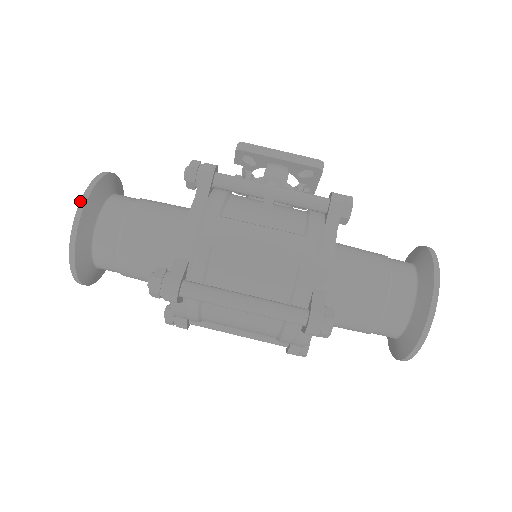
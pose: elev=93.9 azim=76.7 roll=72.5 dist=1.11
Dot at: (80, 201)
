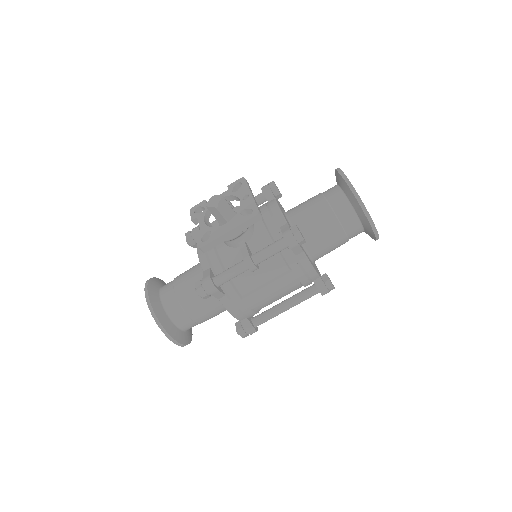
Dot at: occluded
